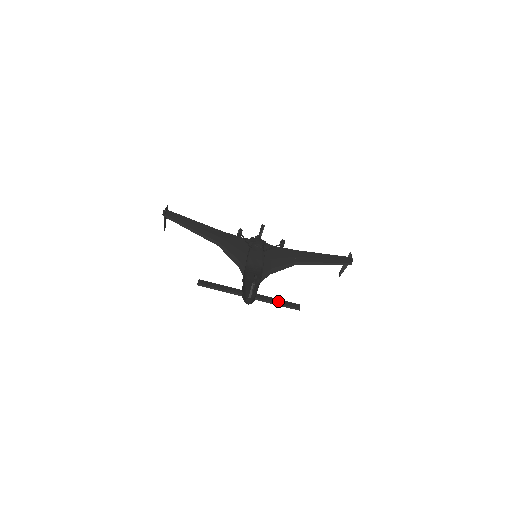
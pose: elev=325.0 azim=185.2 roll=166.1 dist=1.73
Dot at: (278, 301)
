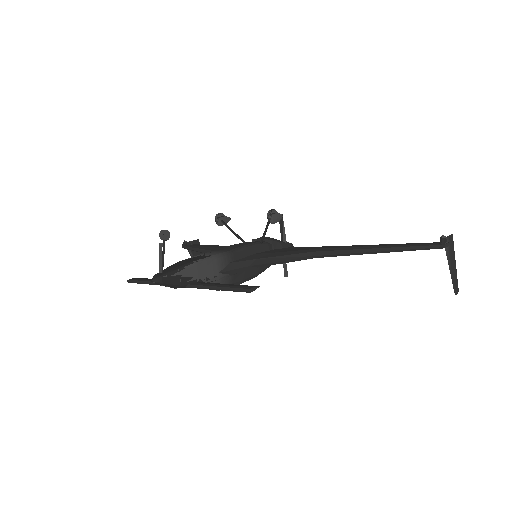
Dot at: (222, 284)
